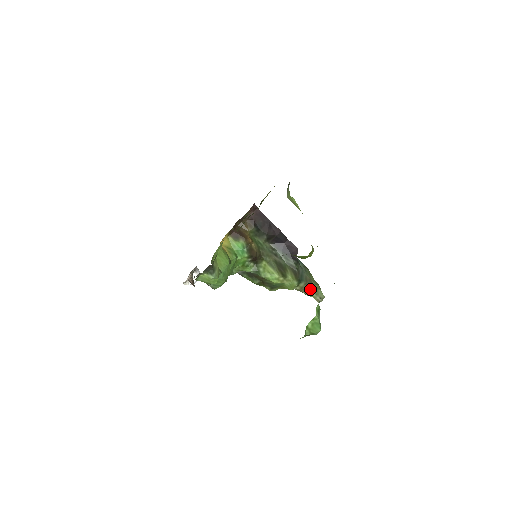
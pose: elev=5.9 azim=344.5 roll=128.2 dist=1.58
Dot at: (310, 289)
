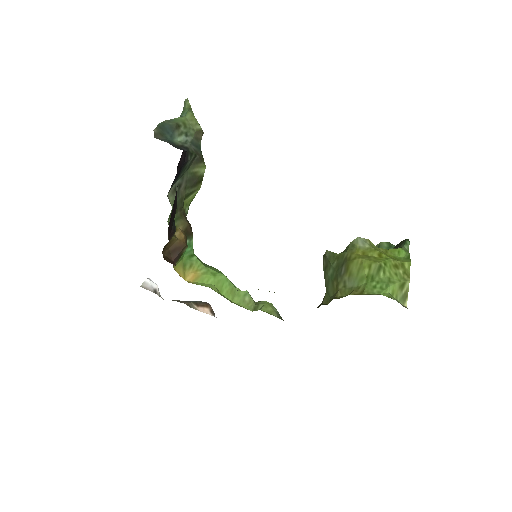
Dot at: occluded
